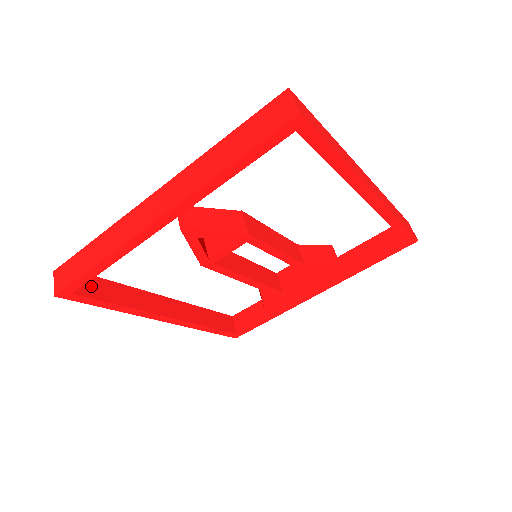
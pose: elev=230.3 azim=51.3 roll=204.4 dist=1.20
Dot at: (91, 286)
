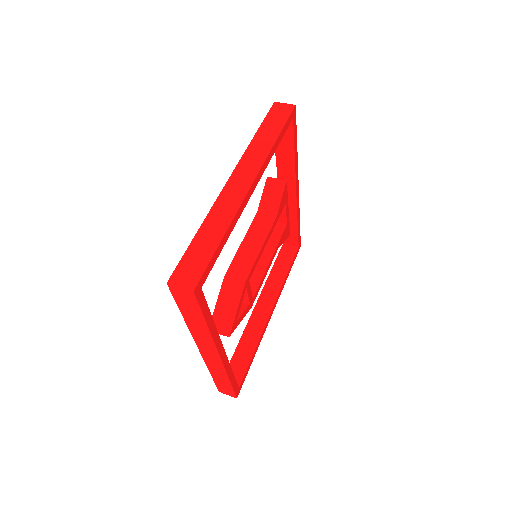
Dot at: (236, 371)
